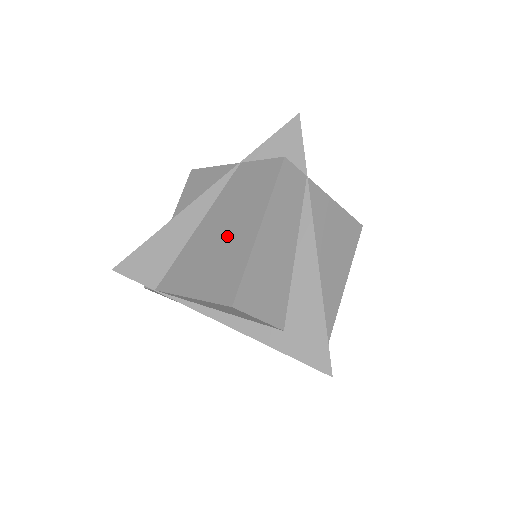
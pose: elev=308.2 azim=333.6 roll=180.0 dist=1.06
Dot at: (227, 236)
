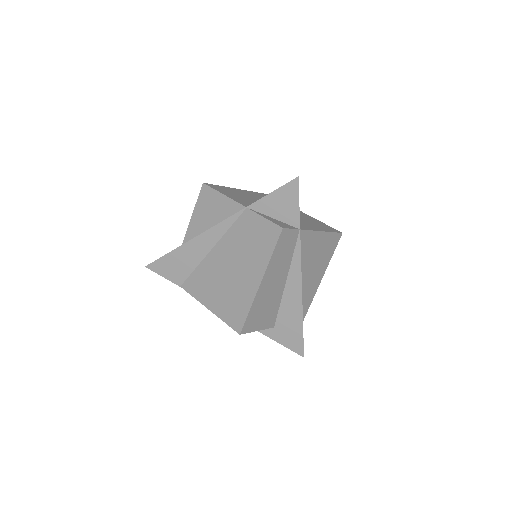
Dot at: (236, 274)
